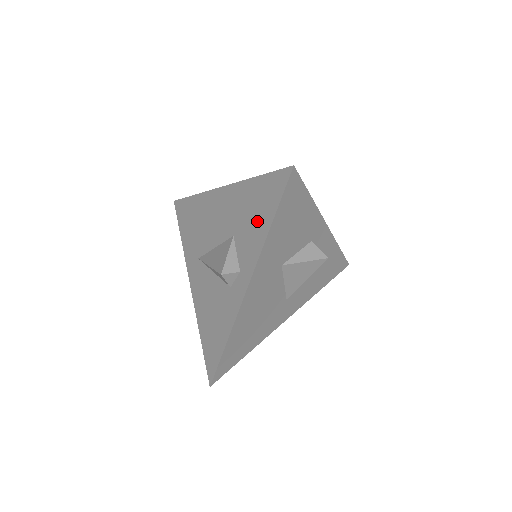
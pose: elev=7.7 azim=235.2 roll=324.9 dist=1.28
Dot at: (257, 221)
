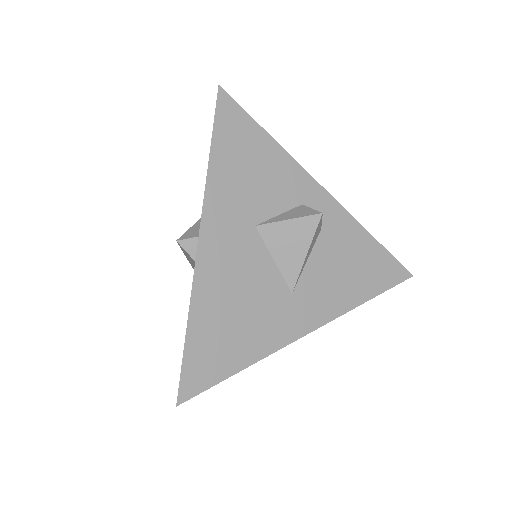
Dot at: occluded
